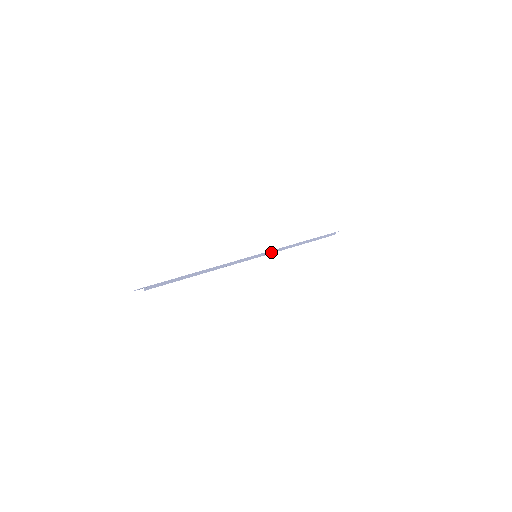
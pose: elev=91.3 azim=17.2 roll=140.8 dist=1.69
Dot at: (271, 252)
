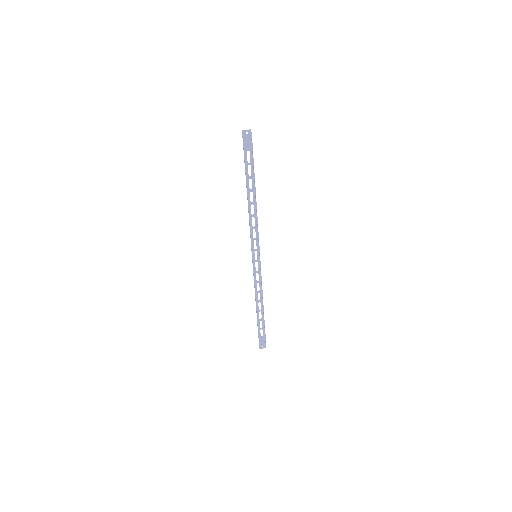
Dot at: occluded
